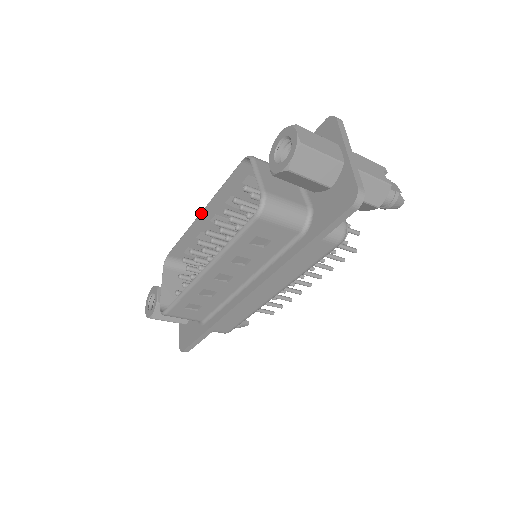
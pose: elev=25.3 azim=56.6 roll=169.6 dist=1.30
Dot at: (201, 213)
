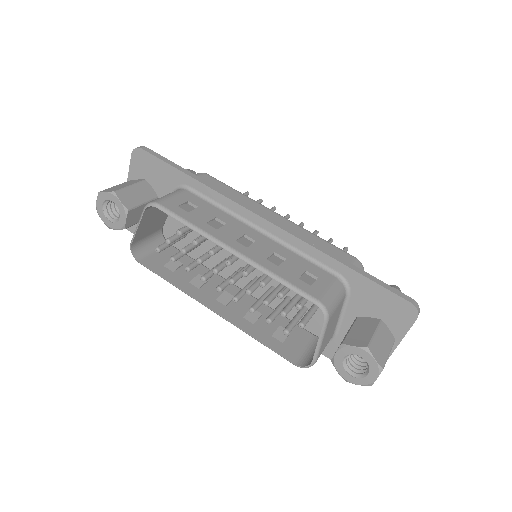
Dot at: (233, 254)
